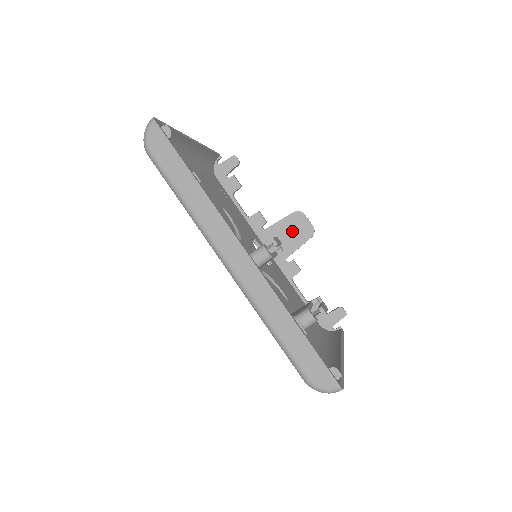
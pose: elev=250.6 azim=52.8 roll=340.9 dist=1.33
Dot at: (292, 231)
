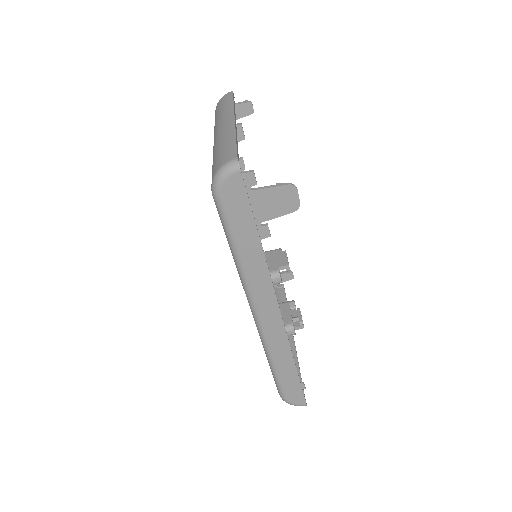
Dot at: (279, 201)
